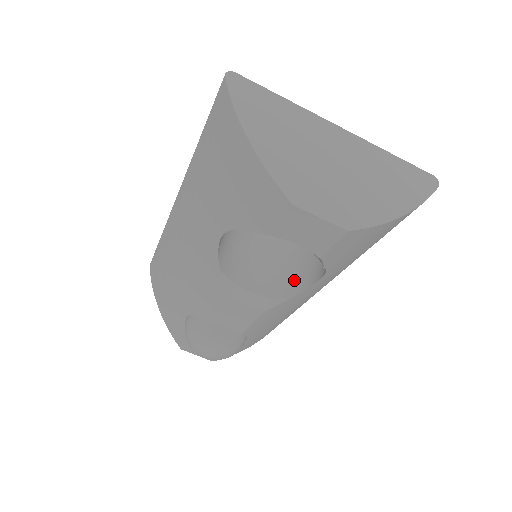
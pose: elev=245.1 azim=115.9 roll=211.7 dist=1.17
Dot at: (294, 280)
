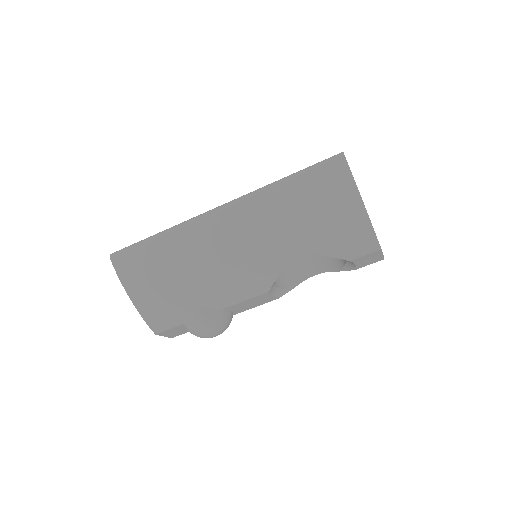
Dot at: (290, 274)
